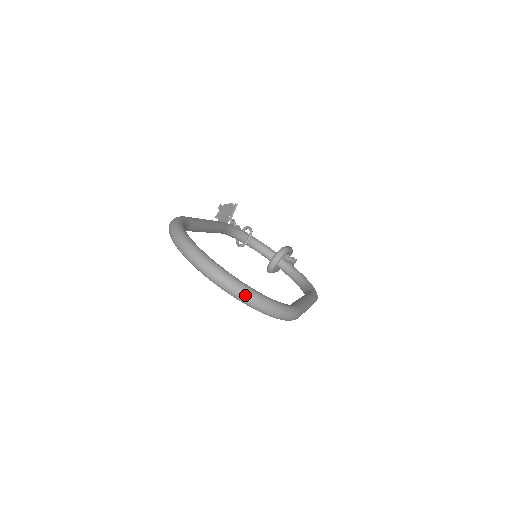
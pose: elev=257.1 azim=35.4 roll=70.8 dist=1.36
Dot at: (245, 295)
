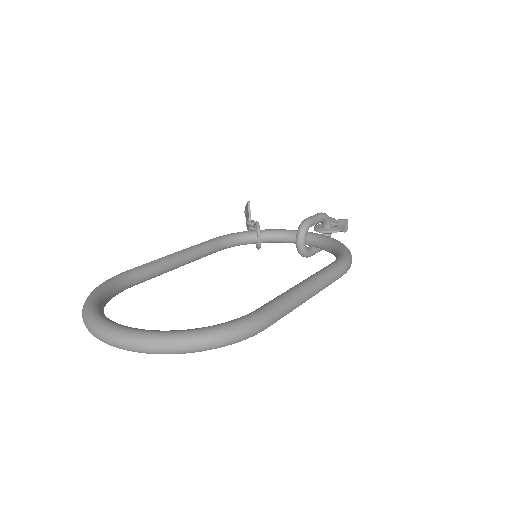
Dot at: (148, 346)
